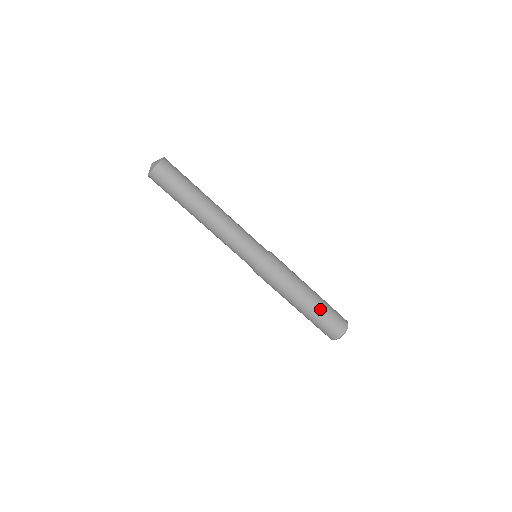
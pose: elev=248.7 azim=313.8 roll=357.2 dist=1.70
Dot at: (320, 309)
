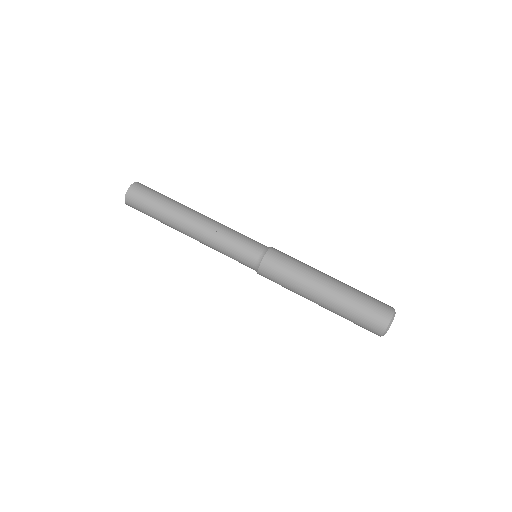
Dot at: (351, 290)
